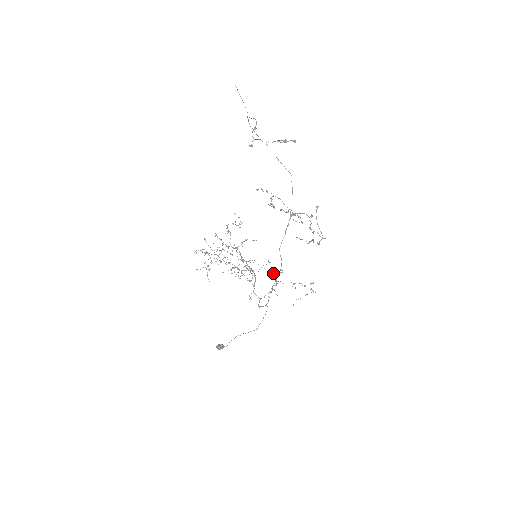
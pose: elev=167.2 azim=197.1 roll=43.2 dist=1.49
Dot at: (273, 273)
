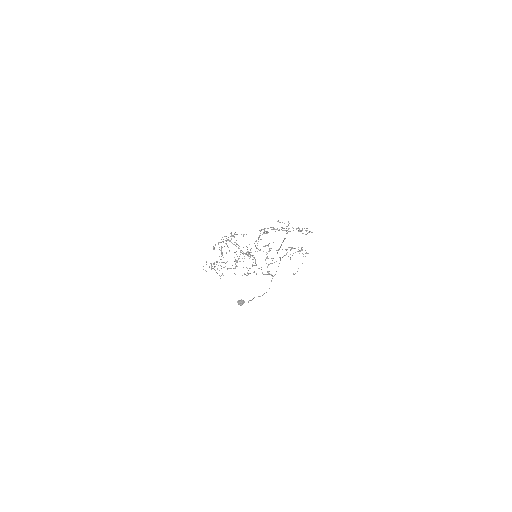
Dot at: (266, 245)
